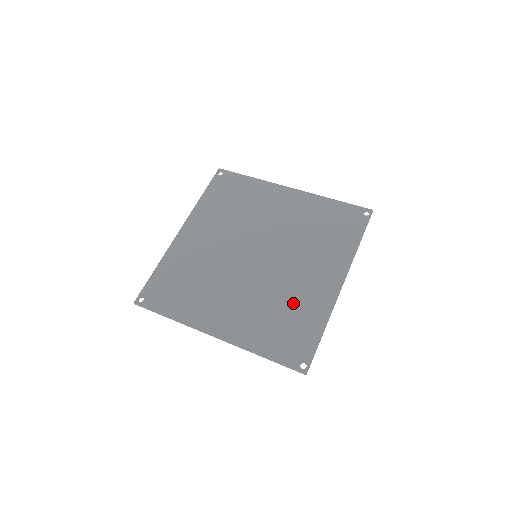
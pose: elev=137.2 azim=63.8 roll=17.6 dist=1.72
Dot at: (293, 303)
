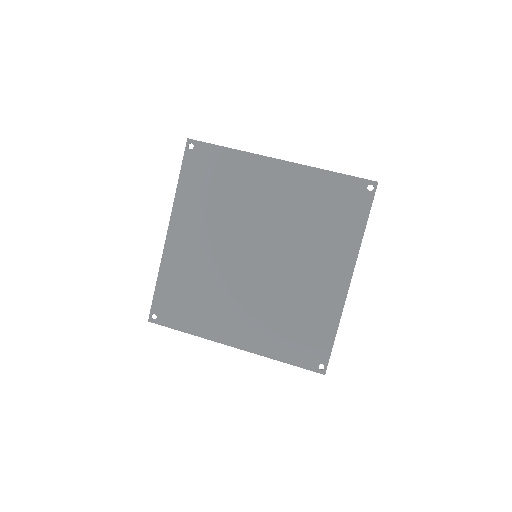
Dot at: (303, 307)
